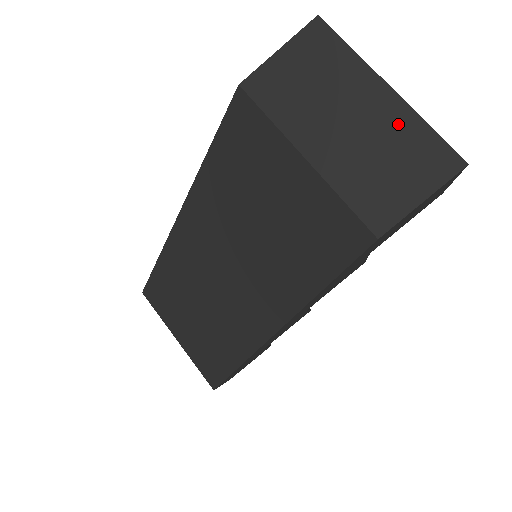
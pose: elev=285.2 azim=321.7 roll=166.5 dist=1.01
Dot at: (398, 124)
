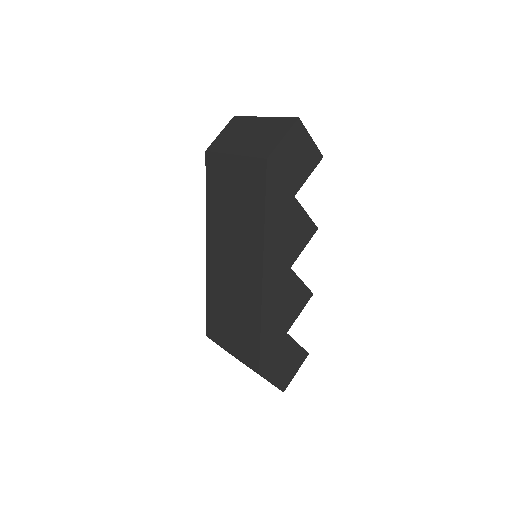
Dot at: (269, 124)
